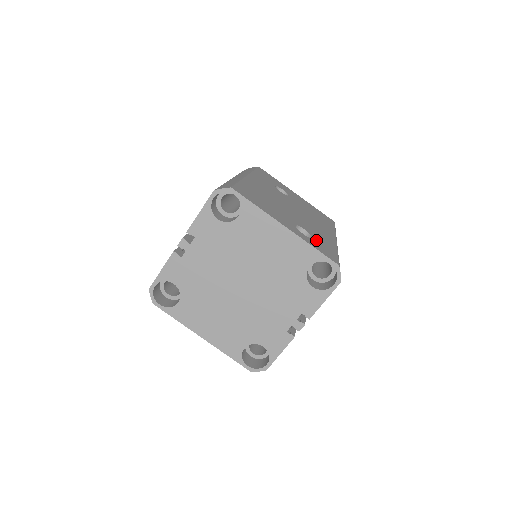
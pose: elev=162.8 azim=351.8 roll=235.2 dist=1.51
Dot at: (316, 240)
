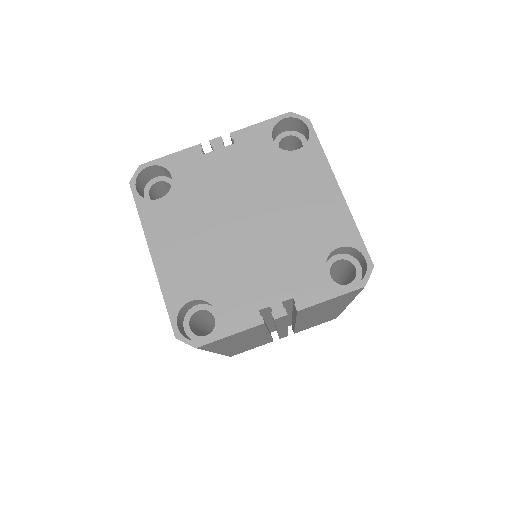
Dot at: occluded
